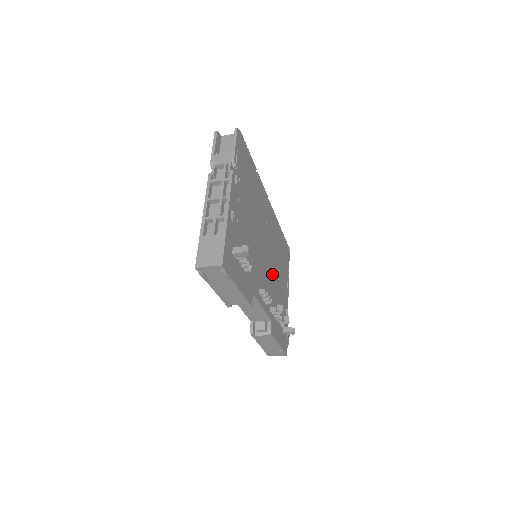
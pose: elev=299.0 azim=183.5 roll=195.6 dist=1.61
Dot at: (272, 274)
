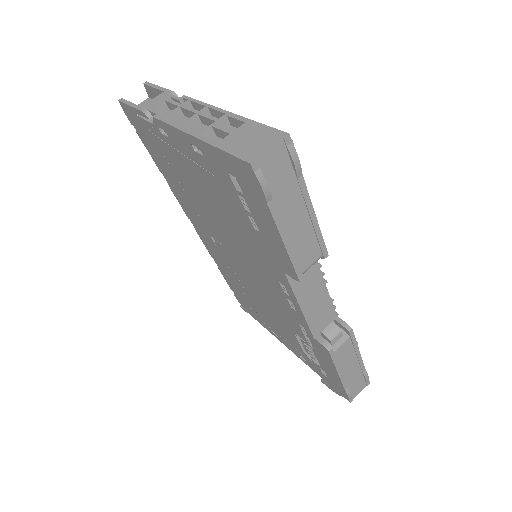
Dot at: occluded
